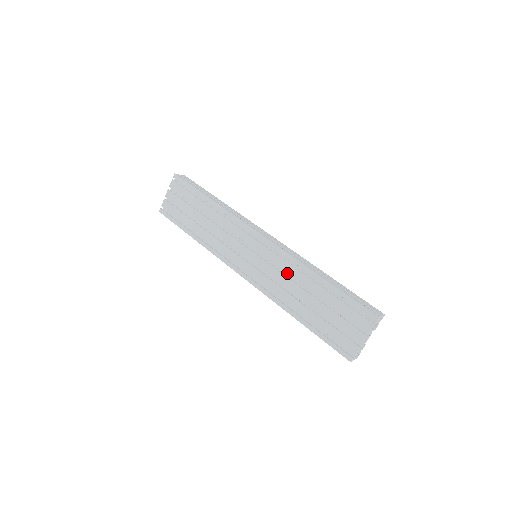
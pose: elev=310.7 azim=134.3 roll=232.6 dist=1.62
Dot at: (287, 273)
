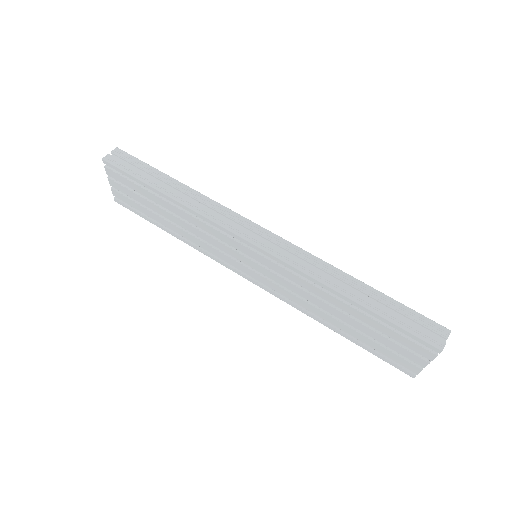
Dot at: (303, 287)
